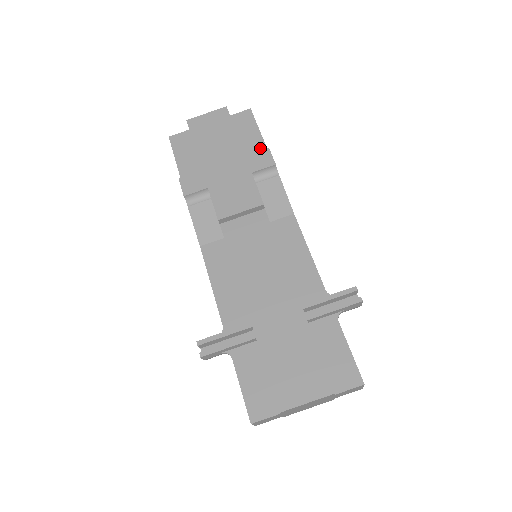
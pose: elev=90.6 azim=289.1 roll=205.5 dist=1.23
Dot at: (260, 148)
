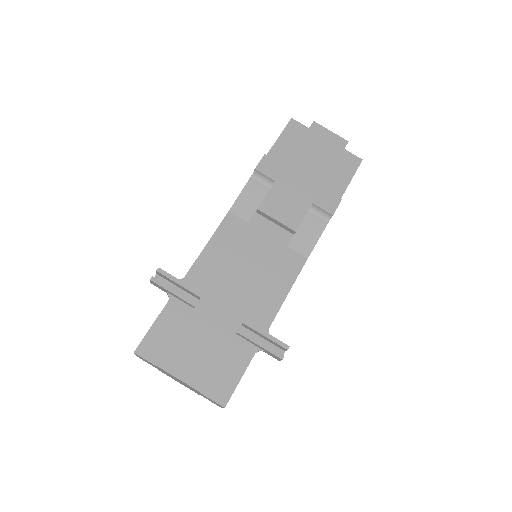
Dot at: (338, 192)
